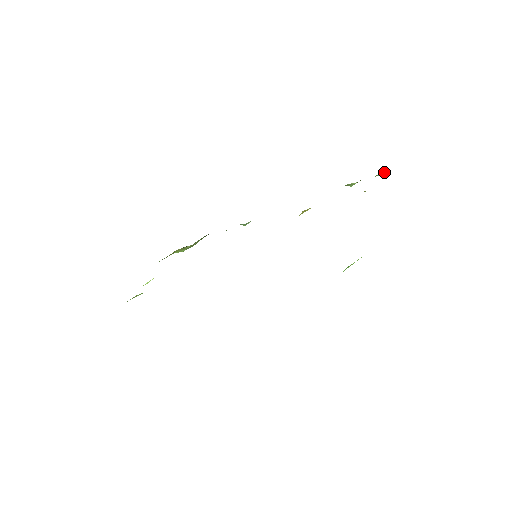
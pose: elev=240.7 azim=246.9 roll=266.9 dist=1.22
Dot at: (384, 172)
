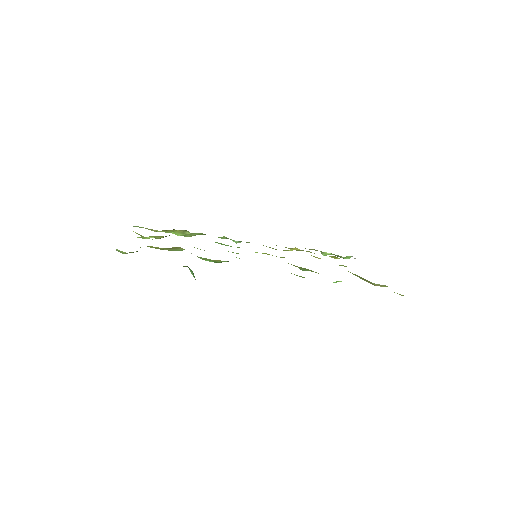
Dot at: (348, 258)
